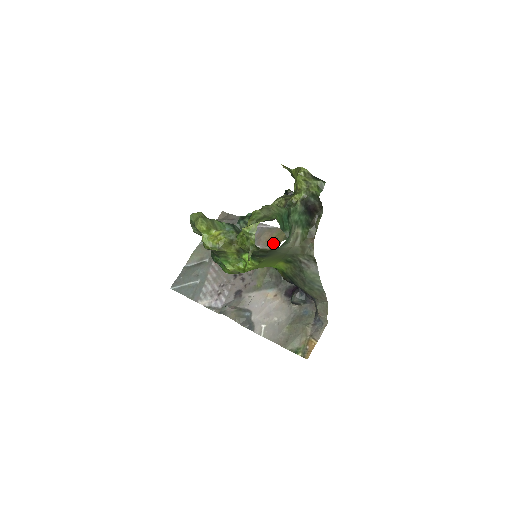
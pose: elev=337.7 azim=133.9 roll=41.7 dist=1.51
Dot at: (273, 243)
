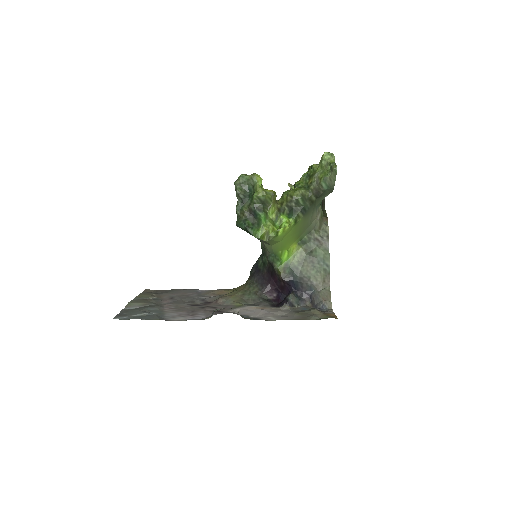
Dot at: occluded
